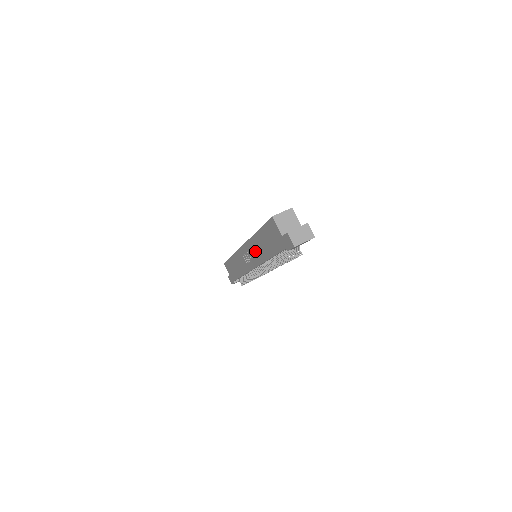
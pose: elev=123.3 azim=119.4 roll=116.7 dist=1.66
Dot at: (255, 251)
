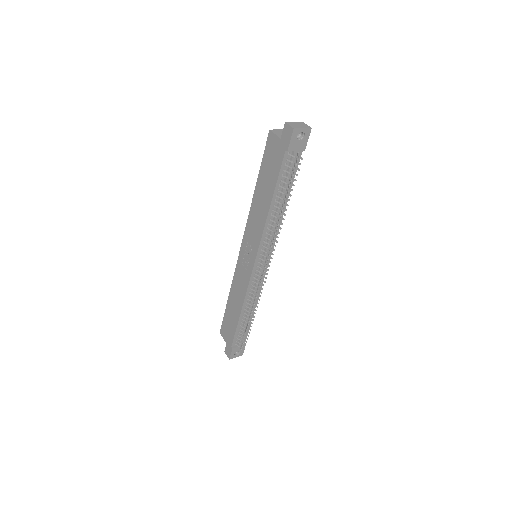
Dot at: (255, 224)
